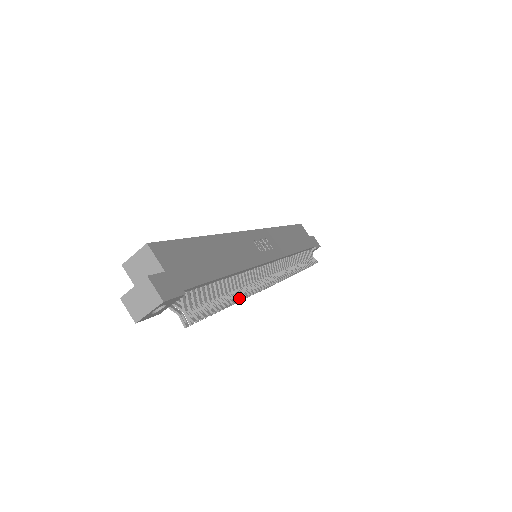
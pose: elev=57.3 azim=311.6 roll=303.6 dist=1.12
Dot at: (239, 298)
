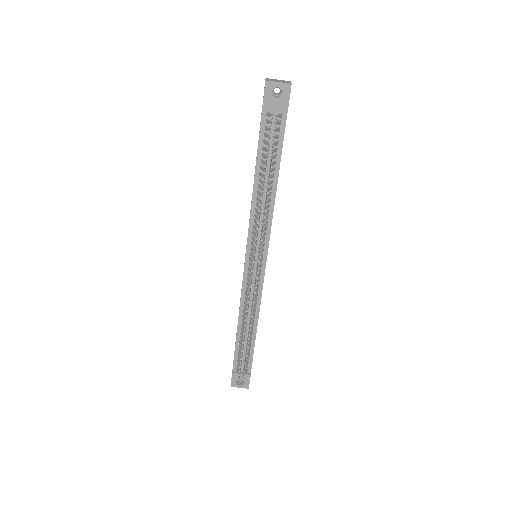
Dot at: occluded
